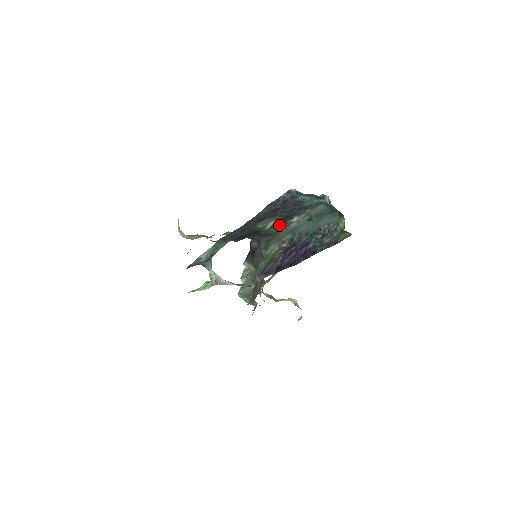
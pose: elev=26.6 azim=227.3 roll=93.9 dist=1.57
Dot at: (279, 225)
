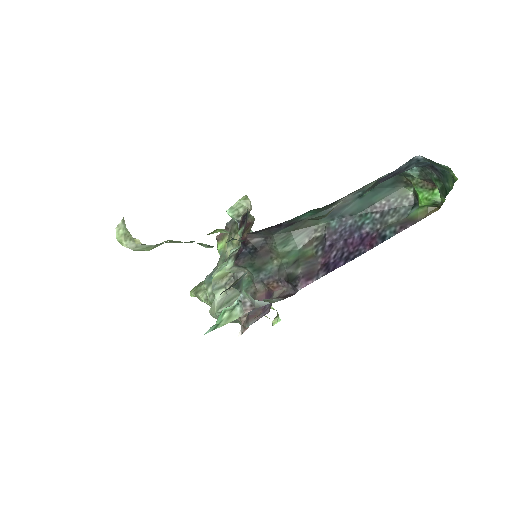
Dot at: (321, 209)
